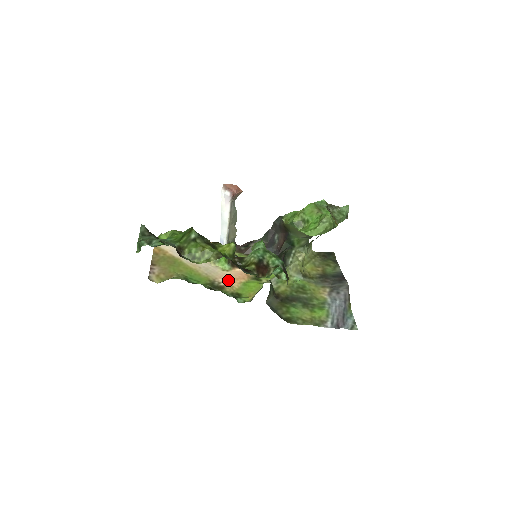
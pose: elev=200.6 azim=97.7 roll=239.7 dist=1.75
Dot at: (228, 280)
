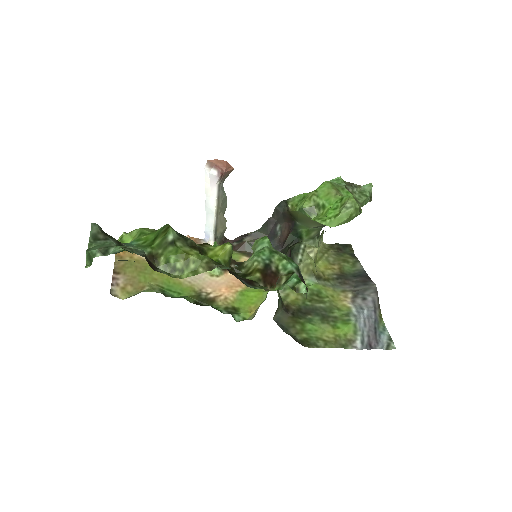
Dot at: (219, 289)
